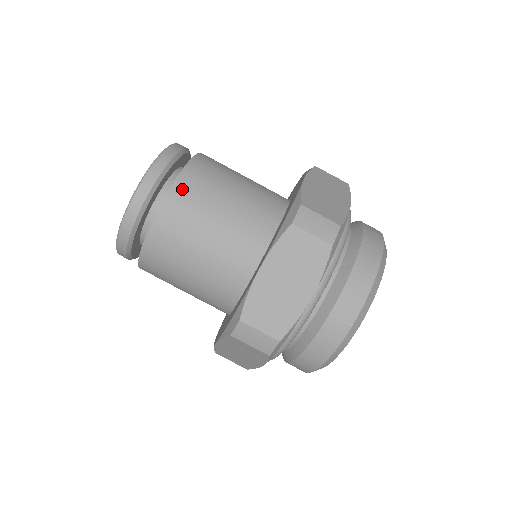
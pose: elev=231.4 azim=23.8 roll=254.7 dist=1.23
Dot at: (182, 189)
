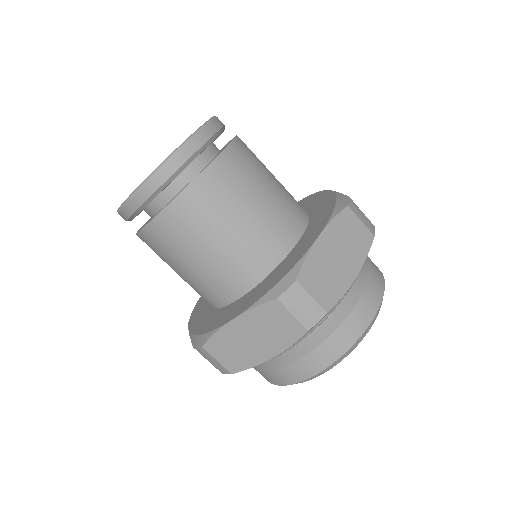
Dot at: (189, 201)
